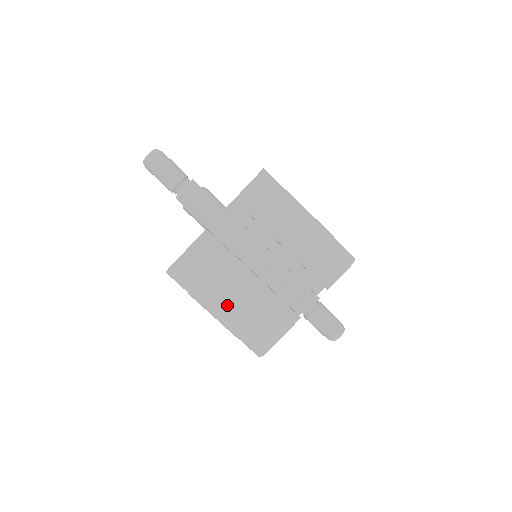
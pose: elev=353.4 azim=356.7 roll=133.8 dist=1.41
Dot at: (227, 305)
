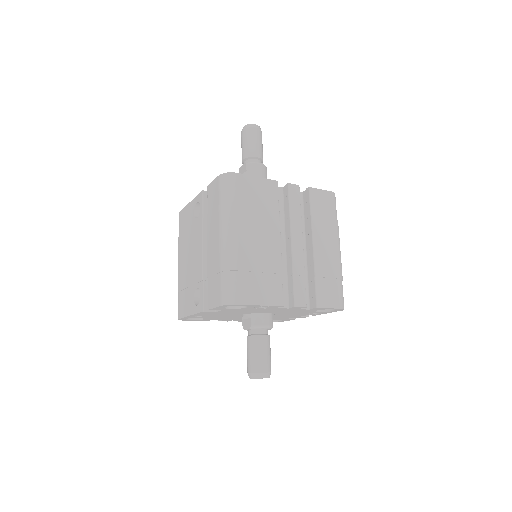
Dot at: (244, 238)
